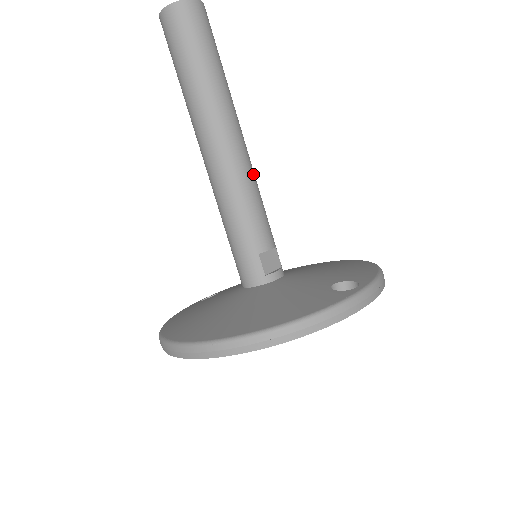
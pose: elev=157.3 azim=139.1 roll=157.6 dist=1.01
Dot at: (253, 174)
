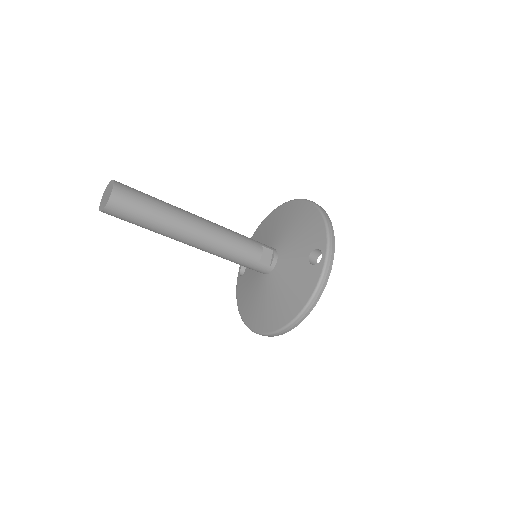
Dot at: (222, 231)
